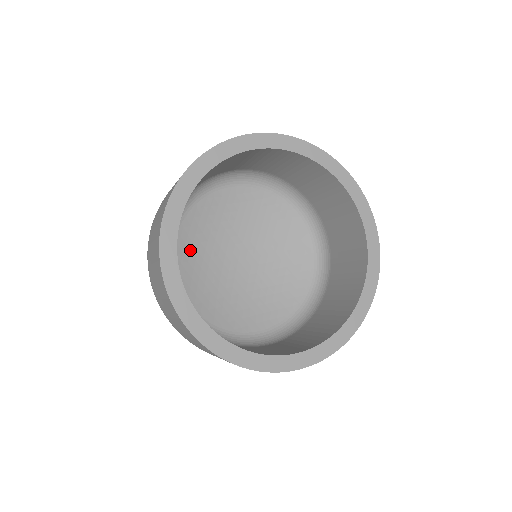
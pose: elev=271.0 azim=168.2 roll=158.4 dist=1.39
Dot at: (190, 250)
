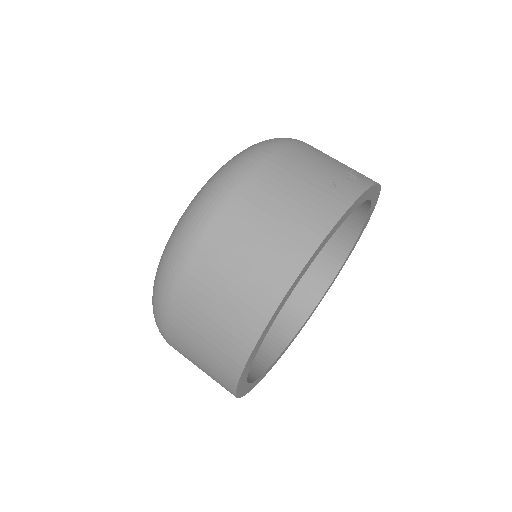
Dot at: occluded
